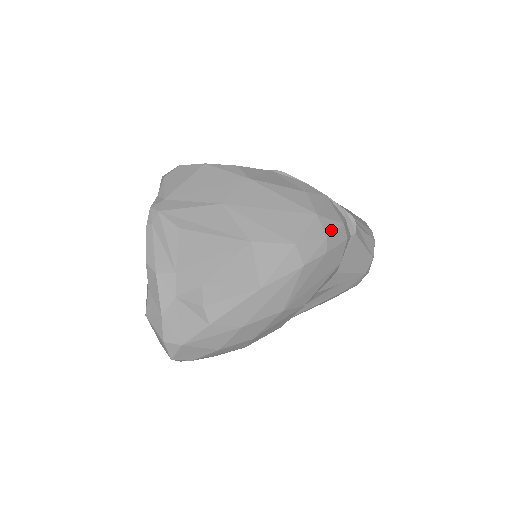
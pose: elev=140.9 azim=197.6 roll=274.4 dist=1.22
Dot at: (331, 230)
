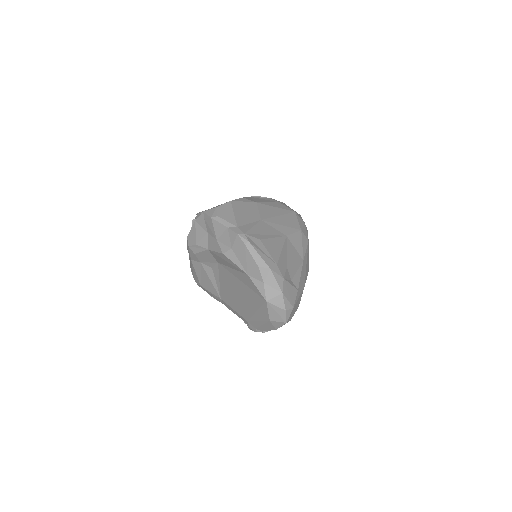
Dot at: (302, 219)
